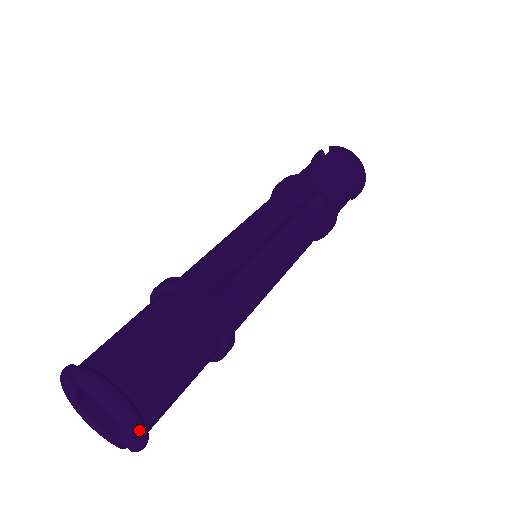
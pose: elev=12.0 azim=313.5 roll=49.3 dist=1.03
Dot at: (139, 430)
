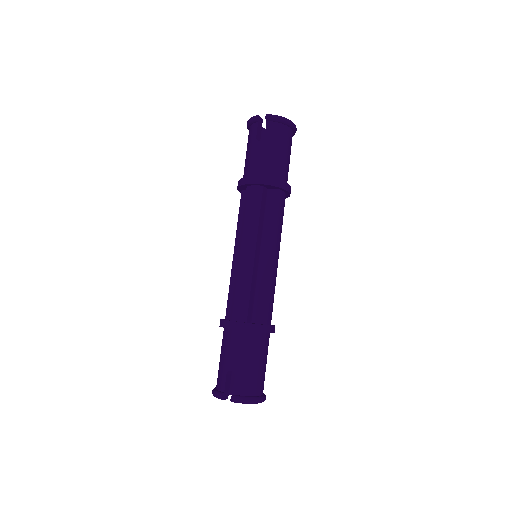
Dot at: occluded
